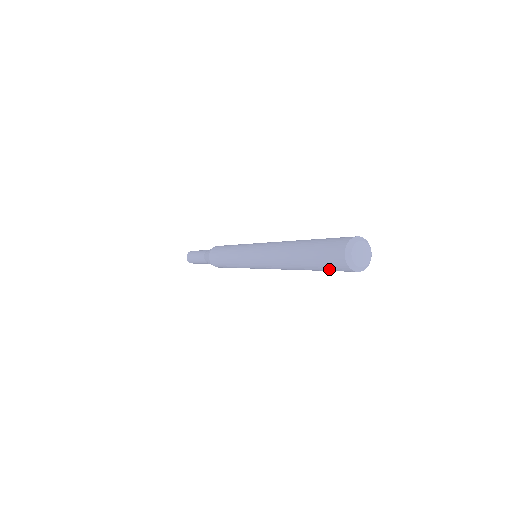
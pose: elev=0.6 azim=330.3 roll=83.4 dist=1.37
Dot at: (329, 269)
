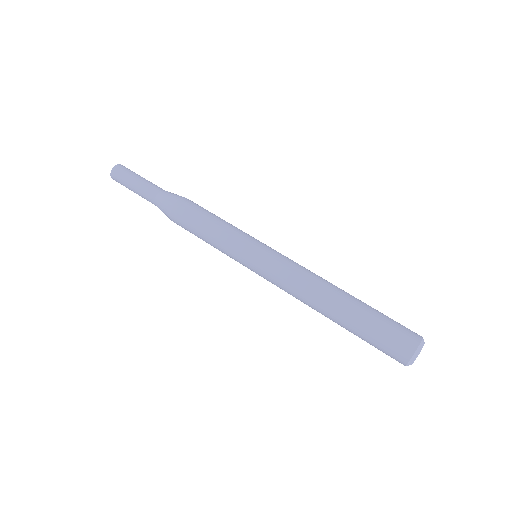
Dot at: occluded
